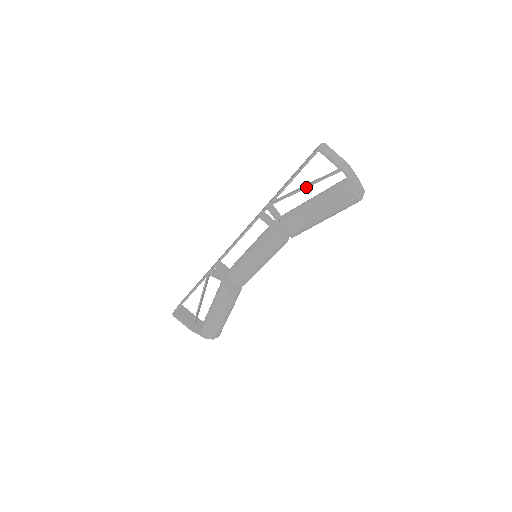
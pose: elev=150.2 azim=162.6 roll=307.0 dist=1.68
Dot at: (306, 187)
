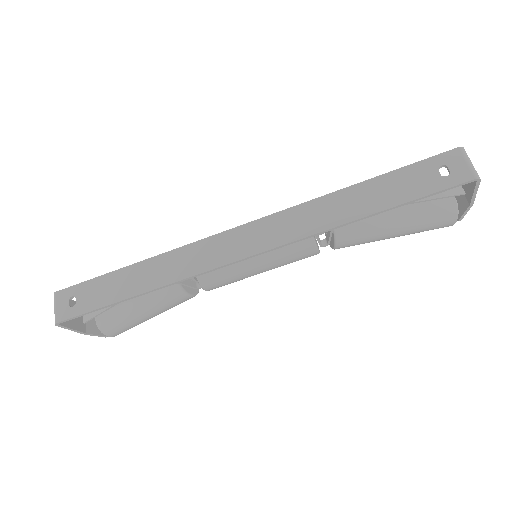
Dot at: (407, 204)
